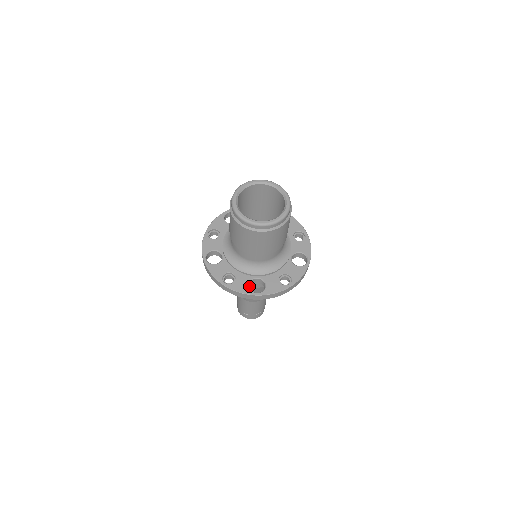
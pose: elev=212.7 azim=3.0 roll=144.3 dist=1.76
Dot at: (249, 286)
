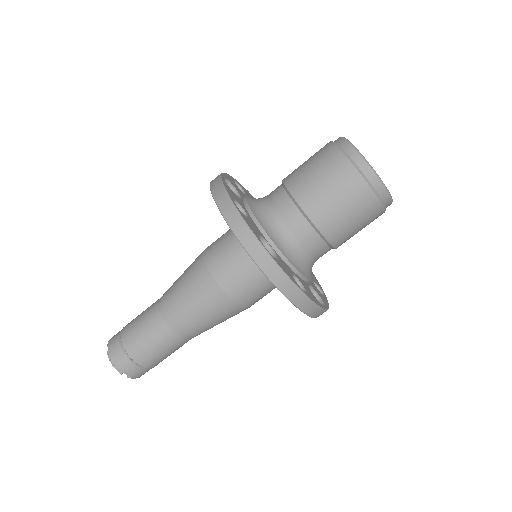
Dot at: occluded
